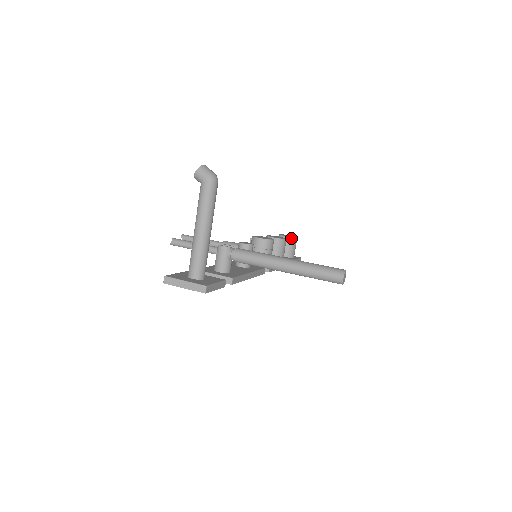
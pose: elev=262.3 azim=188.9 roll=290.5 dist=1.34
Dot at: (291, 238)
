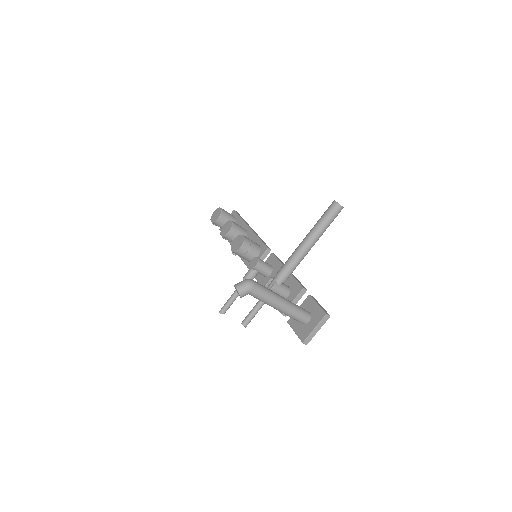
Dot at: (222, 214)
